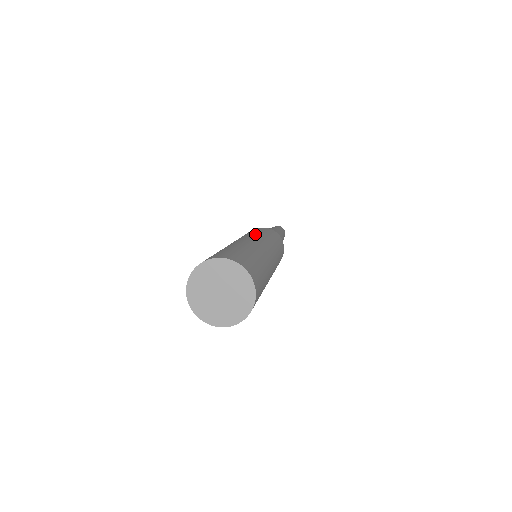
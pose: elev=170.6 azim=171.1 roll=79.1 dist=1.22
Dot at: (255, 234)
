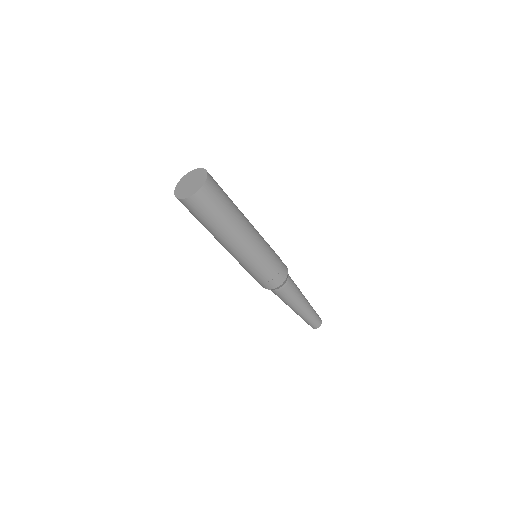
Dot at: occluded
